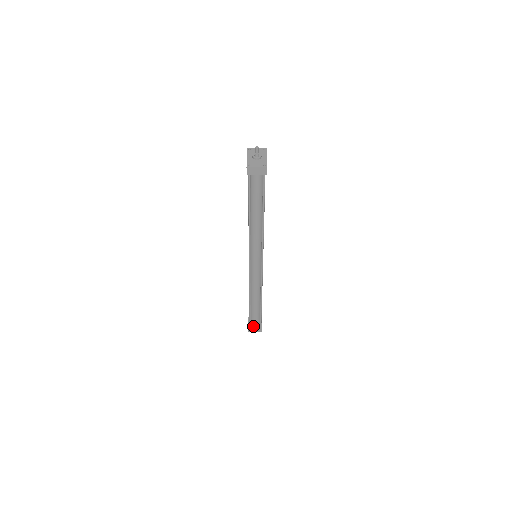
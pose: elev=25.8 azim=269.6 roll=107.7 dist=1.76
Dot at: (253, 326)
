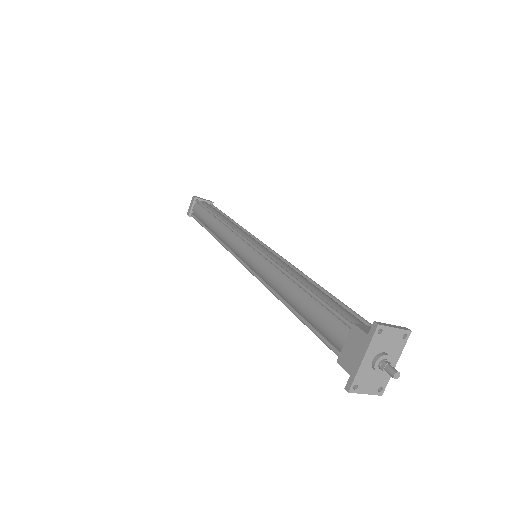
Dot at: occluded
